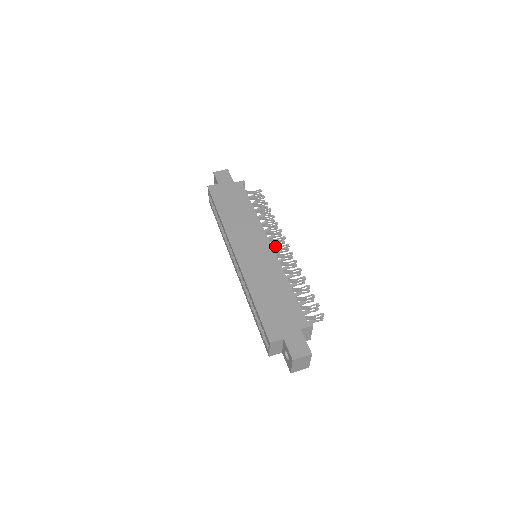
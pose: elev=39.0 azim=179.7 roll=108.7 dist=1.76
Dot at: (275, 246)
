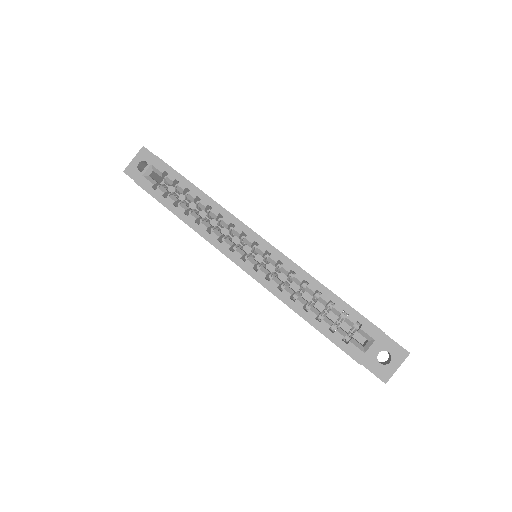
Dot at: occluded
